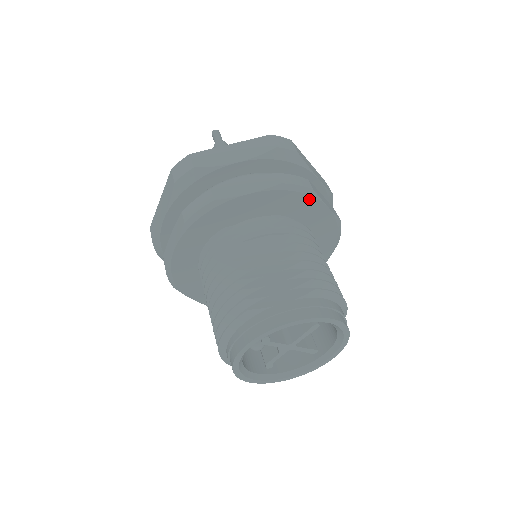
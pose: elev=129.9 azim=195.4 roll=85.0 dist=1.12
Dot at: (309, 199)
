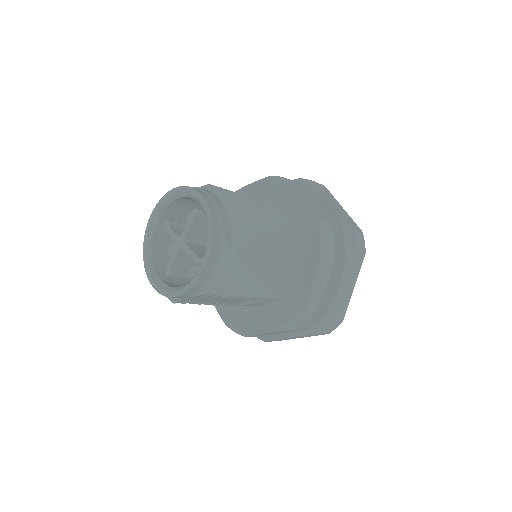
Dot at: (289, 189)
